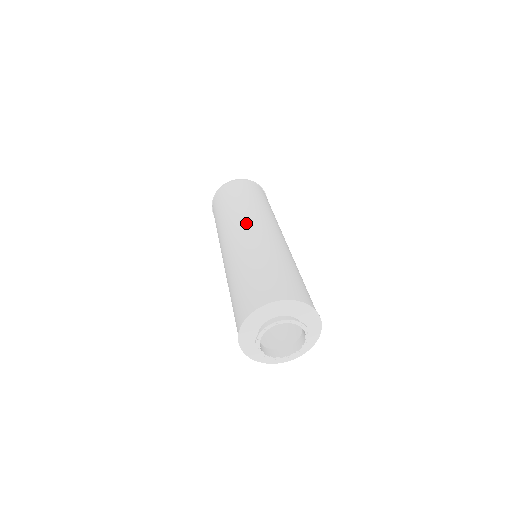
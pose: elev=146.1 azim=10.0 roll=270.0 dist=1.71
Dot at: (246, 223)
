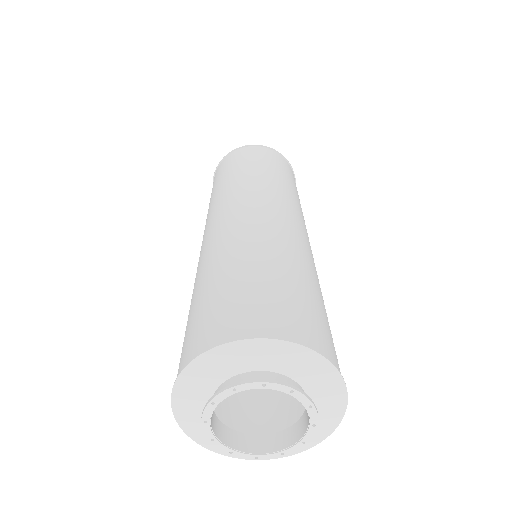
Dot at: (288, 206)
